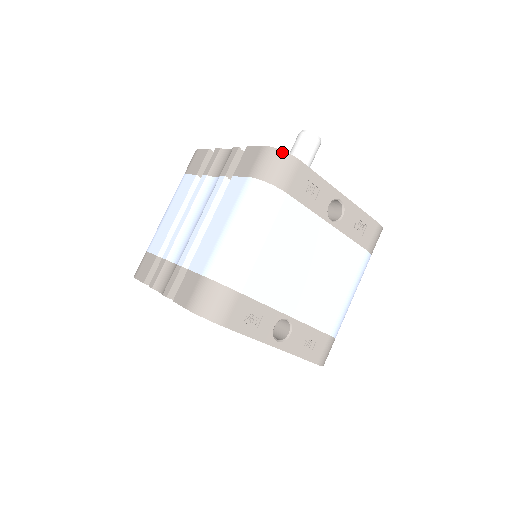
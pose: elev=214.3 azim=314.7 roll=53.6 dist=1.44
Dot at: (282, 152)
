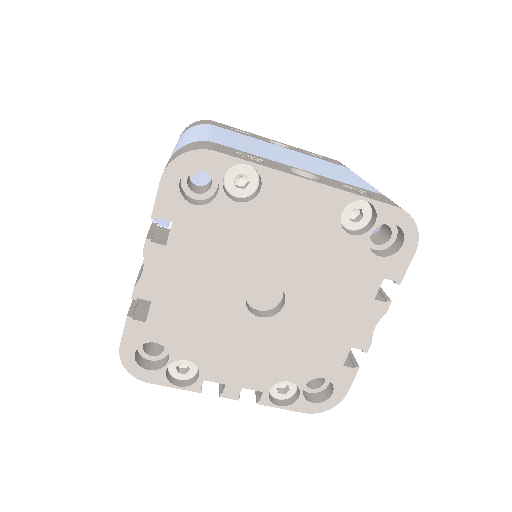
Dot at: (193, 123)
